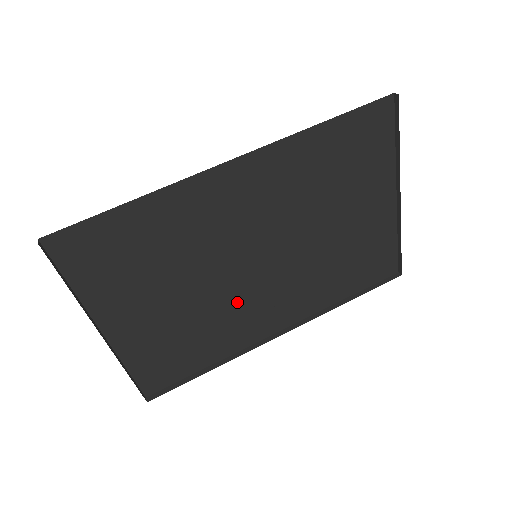
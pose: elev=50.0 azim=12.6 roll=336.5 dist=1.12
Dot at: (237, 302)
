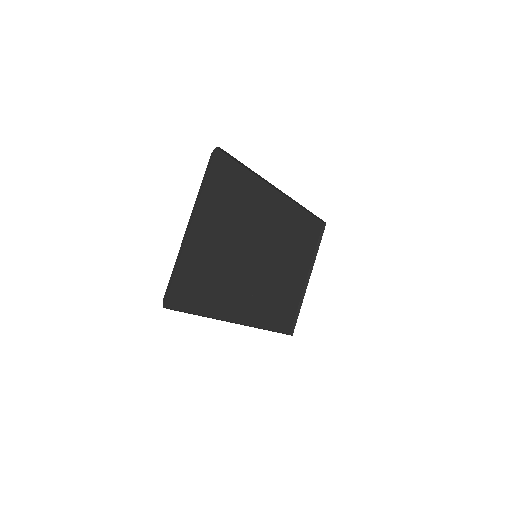
Dot at: (239, 276)
